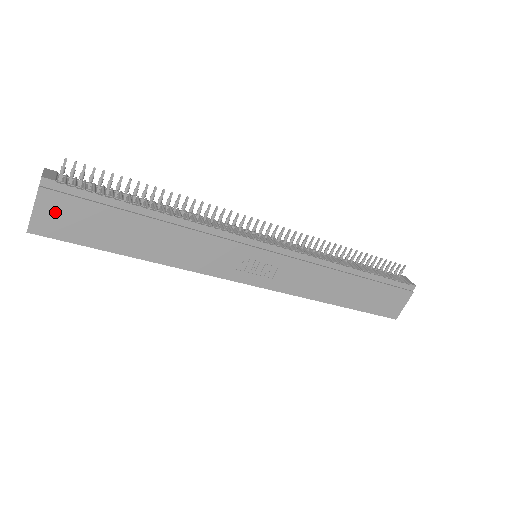
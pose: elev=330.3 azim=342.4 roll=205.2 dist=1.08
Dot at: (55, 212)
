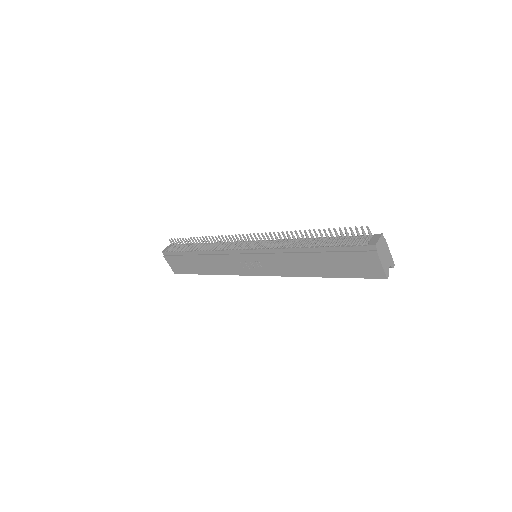
Dot at: (174, 264)
